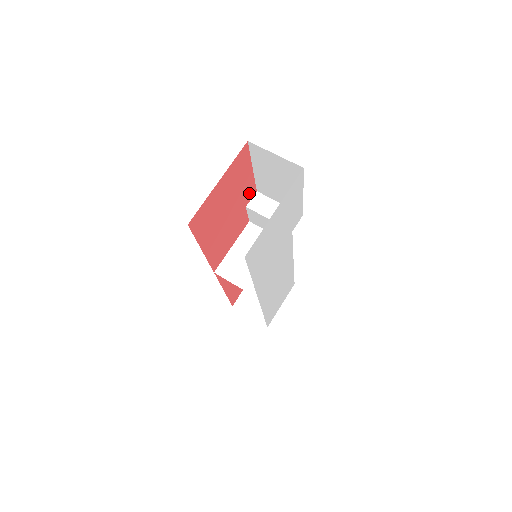
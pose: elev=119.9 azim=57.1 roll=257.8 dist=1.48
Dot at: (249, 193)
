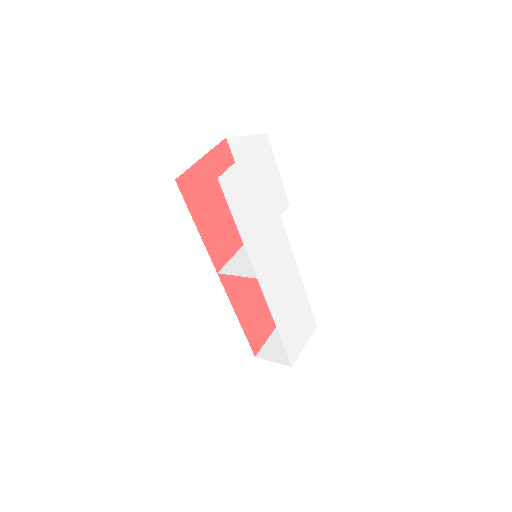
Dot at: occluded
